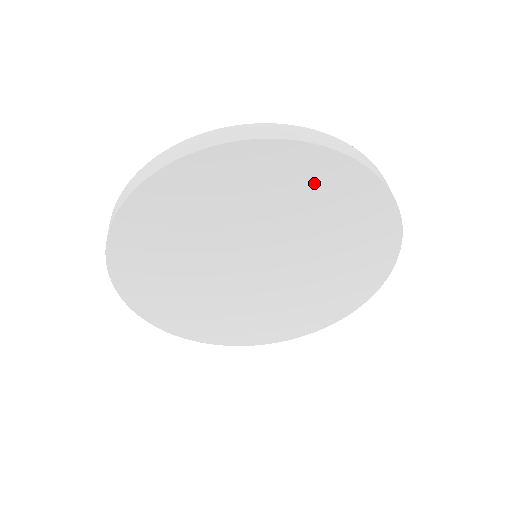
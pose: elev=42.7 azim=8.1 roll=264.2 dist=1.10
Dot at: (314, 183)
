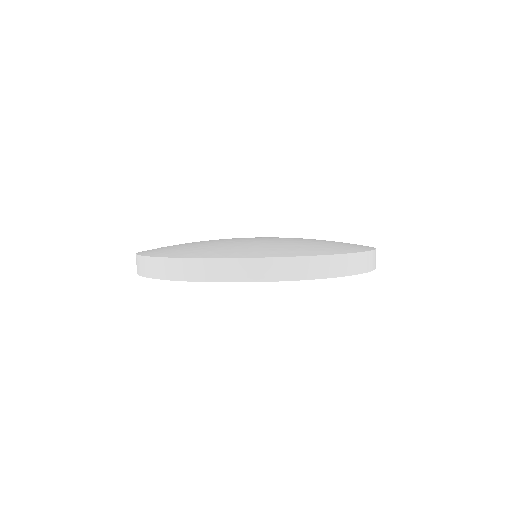
Dot at: occluded
